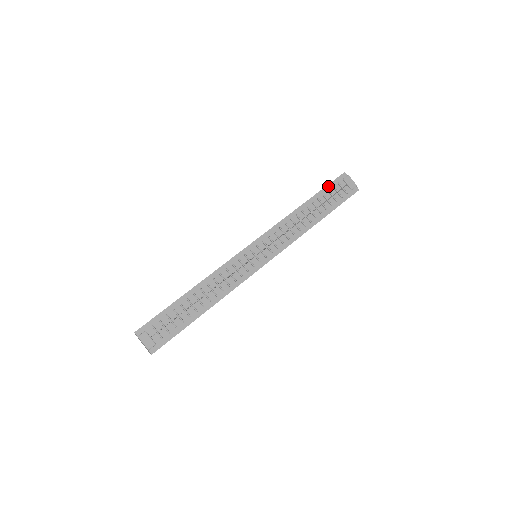
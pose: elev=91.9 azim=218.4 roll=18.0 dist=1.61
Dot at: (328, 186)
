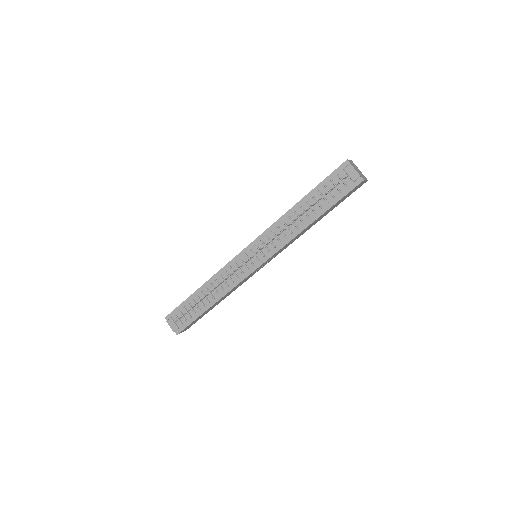
Dot at: (325, 180)
